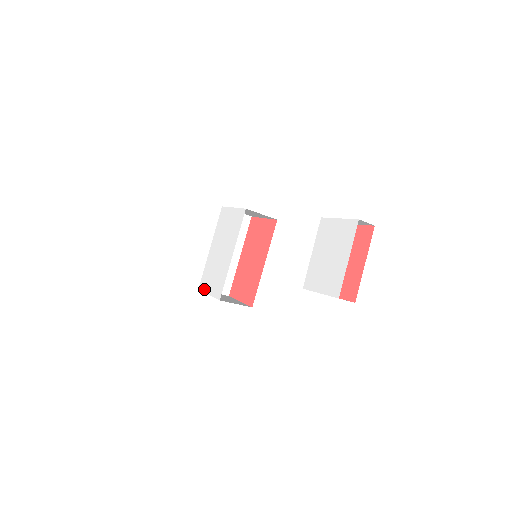
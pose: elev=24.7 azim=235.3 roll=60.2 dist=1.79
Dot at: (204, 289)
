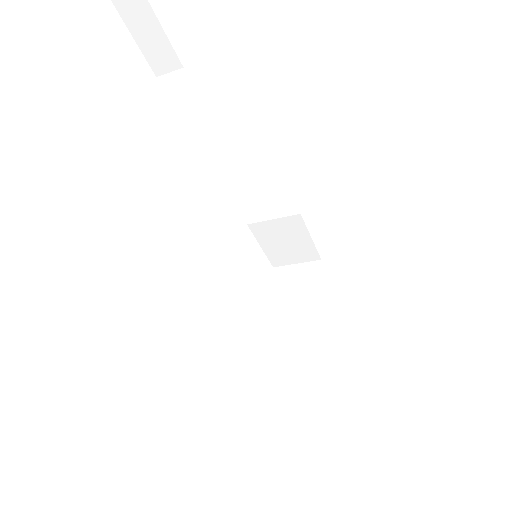
Dot at: occluded
